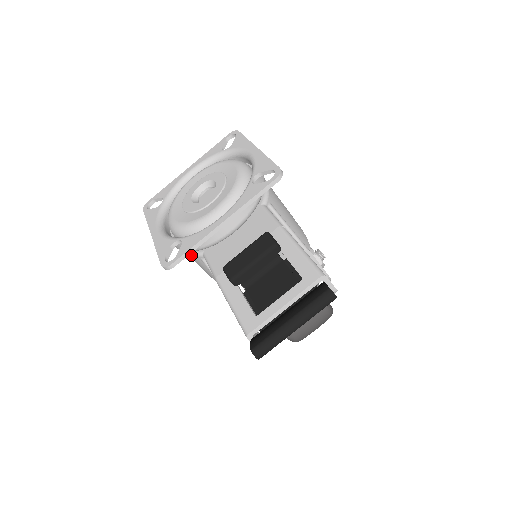
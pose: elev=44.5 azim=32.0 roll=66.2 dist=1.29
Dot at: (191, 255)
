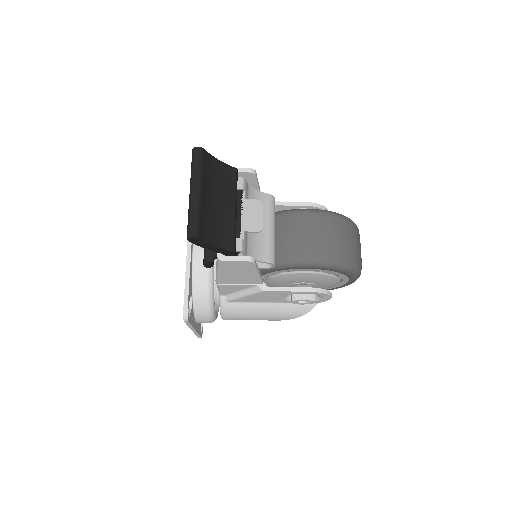
Dot at: (222, 309)
